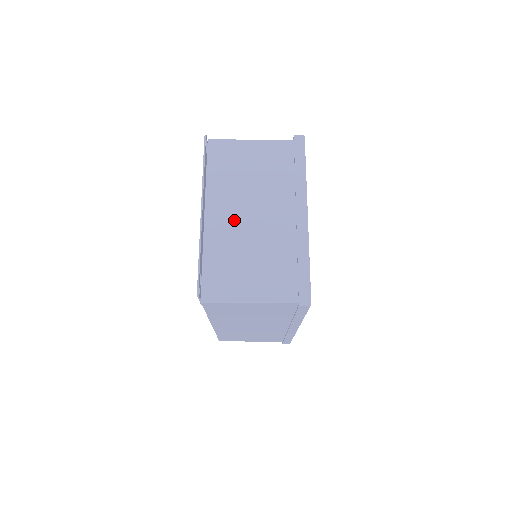
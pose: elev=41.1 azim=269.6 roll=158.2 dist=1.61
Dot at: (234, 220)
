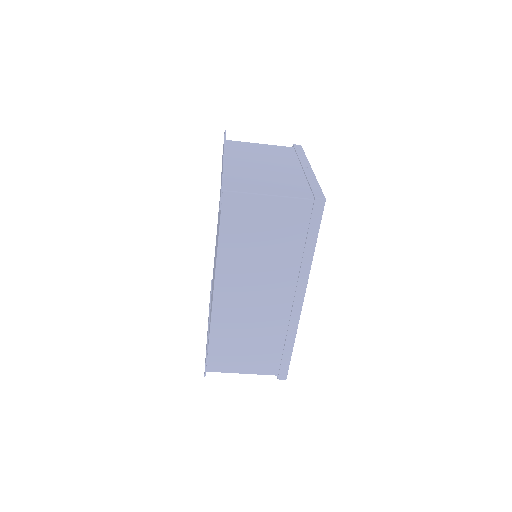
Dot at: (250, 165)
